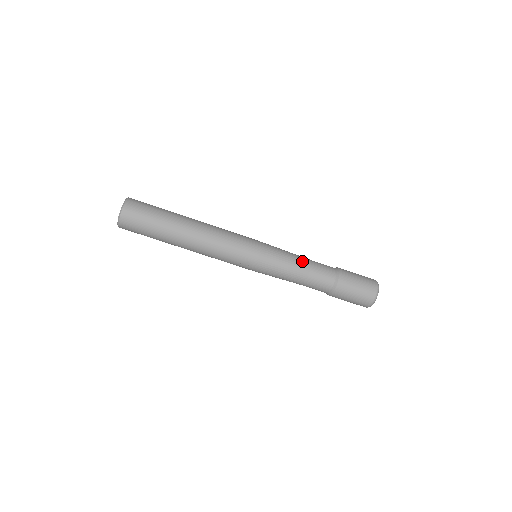
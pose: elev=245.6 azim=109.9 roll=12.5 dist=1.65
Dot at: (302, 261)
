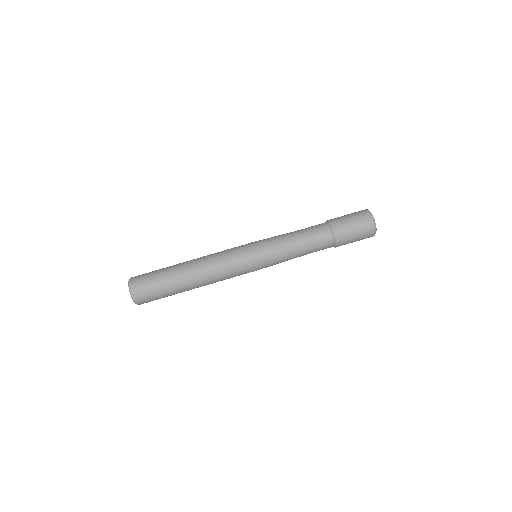
Dot at: (295, 239)
